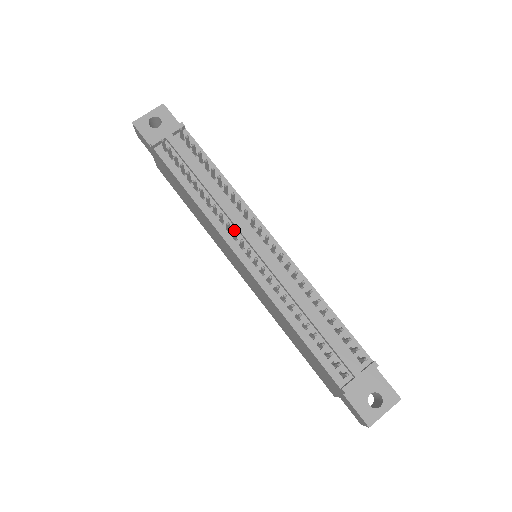
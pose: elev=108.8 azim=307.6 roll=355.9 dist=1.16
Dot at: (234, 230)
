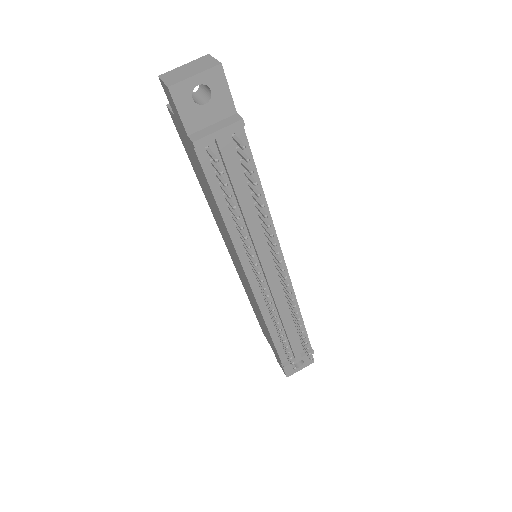
Dot at: (253, 253)
